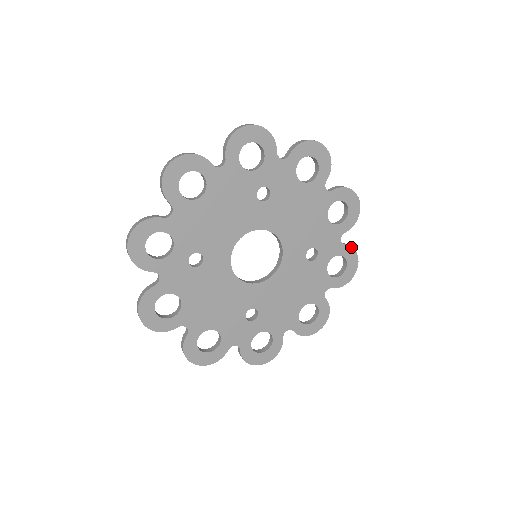
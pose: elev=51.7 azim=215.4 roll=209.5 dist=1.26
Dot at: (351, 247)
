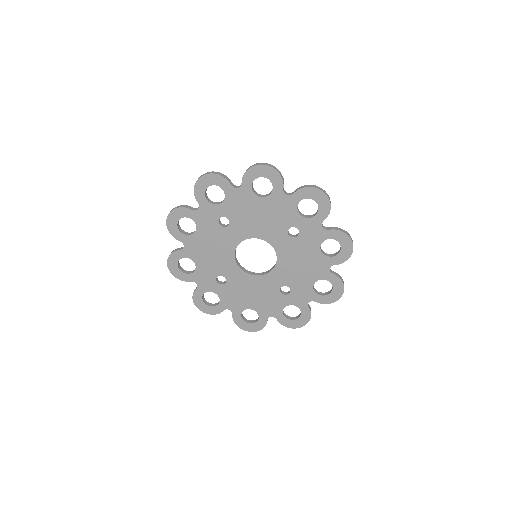
Dot at: occluded
